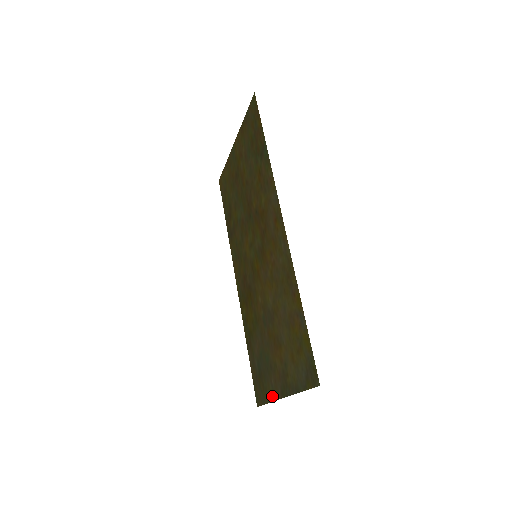
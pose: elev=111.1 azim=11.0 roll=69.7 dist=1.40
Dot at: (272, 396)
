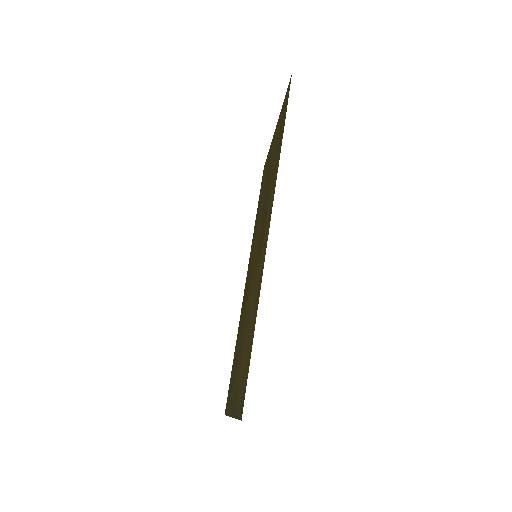
Dot at: (229, 410)
